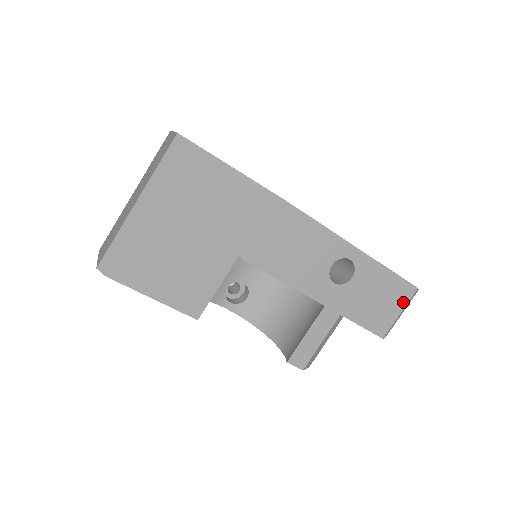
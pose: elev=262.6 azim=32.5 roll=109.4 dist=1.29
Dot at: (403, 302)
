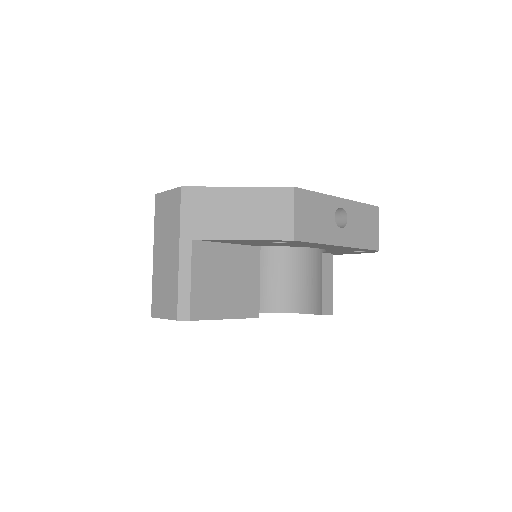
Dot at: (377, 220)
